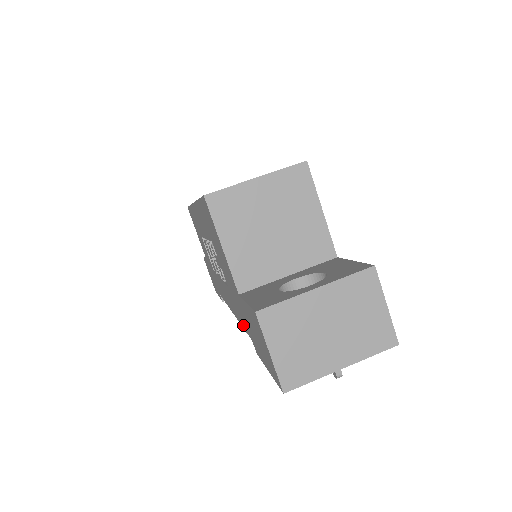
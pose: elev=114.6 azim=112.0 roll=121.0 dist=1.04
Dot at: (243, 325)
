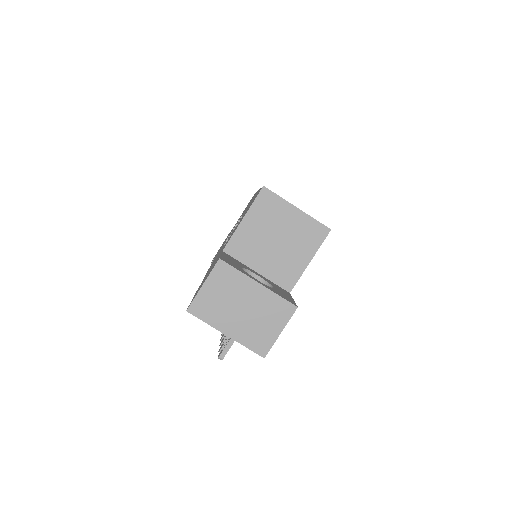
Dot at: (206, 274)
